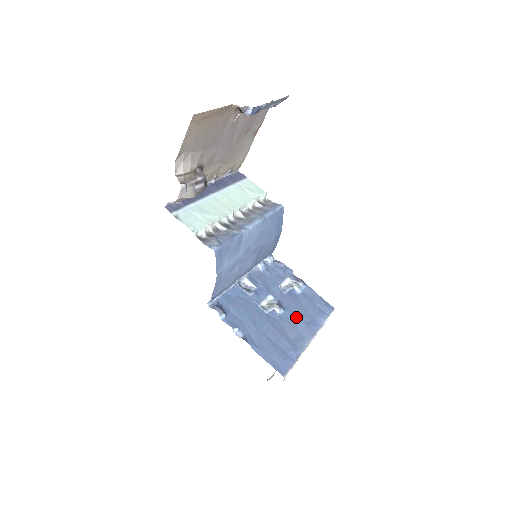
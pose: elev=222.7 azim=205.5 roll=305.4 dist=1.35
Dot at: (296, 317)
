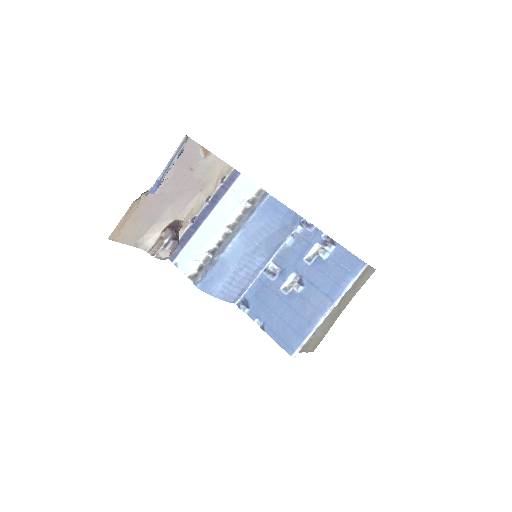
Dot at: (316, 290)
